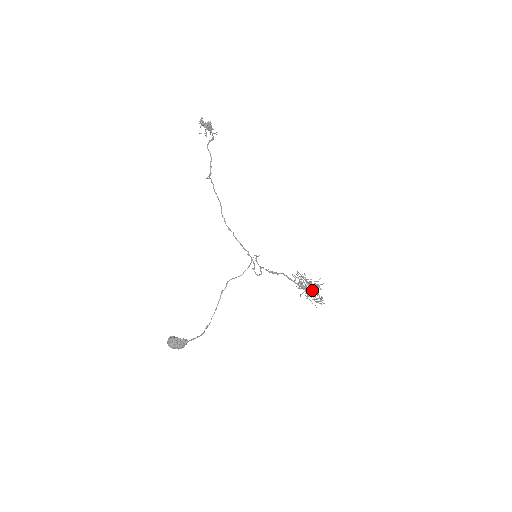
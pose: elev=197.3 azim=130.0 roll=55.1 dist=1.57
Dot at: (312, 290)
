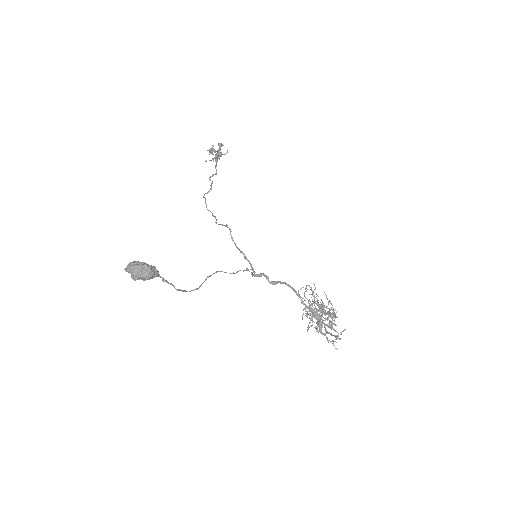
Dot at: occluded
